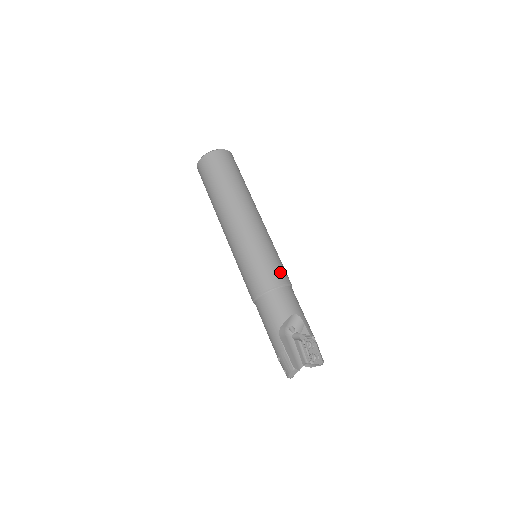
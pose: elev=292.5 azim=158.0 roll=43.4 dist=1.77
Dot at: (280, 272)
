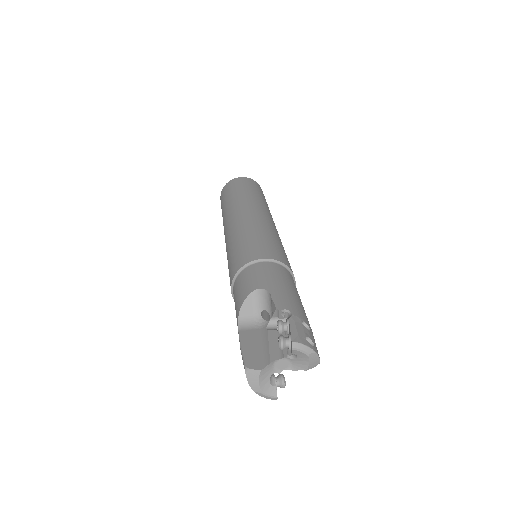
Dot at: (255, 250)
